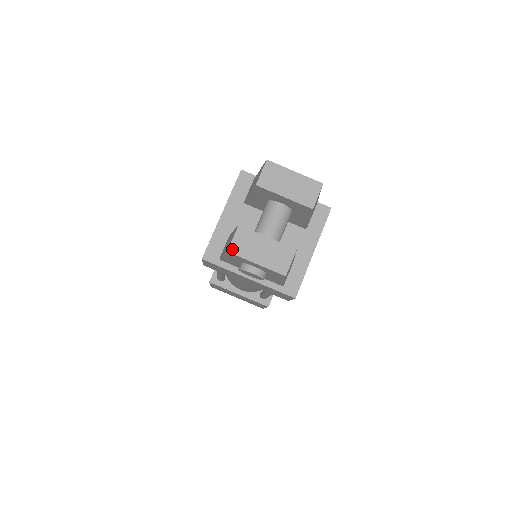
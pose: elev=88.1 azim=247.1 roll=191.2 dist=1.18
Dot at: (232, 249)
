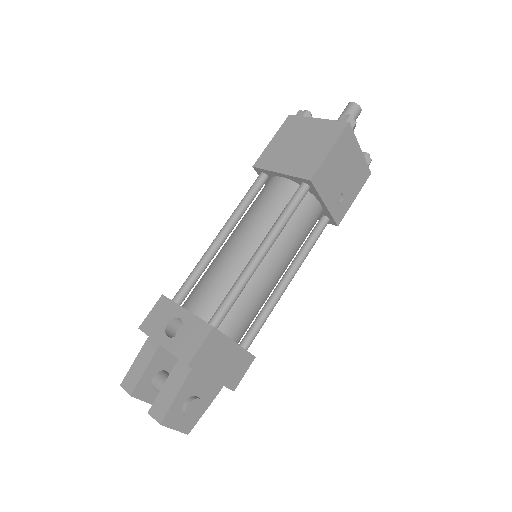
Dot at: (123, 388)
